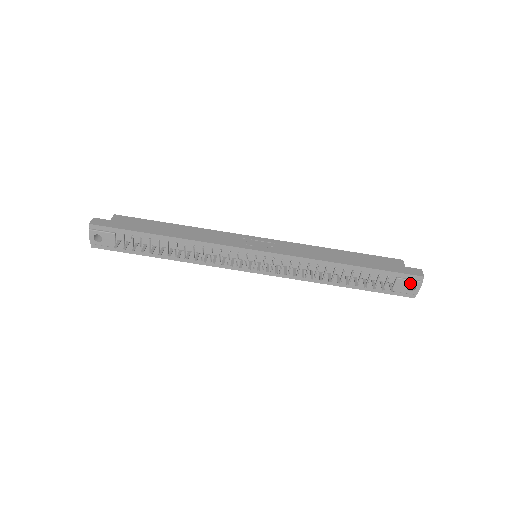
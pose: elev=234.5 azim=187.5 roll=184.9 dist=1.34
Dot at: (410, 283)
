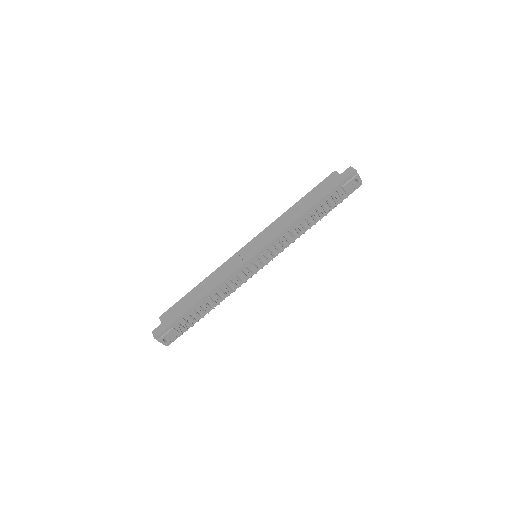
Dot at: (352, 181)
